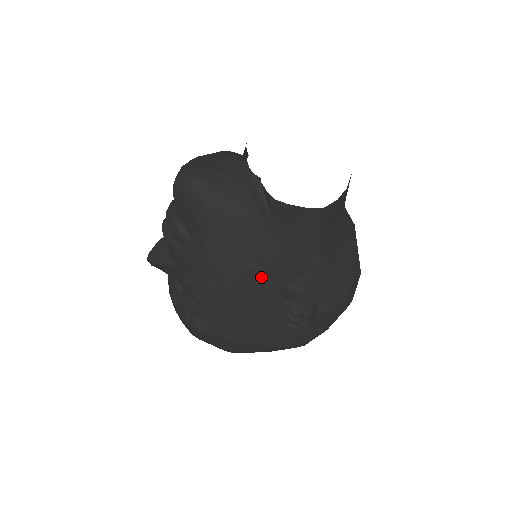
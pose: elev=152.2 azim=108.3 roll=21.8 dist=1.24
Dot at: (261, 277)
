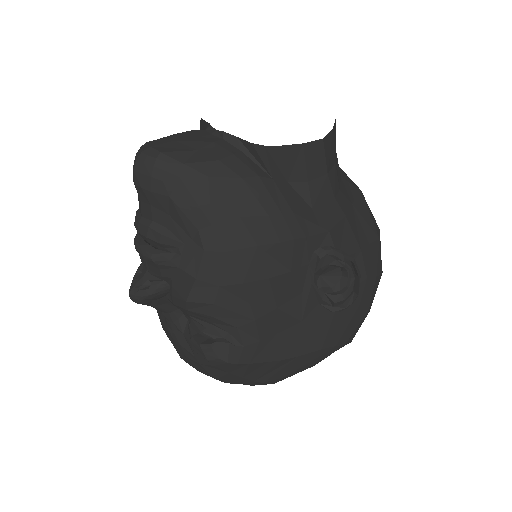
Dot at: (281, 253)
